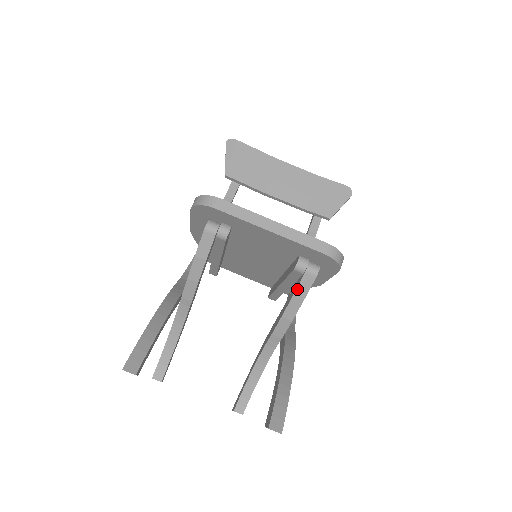
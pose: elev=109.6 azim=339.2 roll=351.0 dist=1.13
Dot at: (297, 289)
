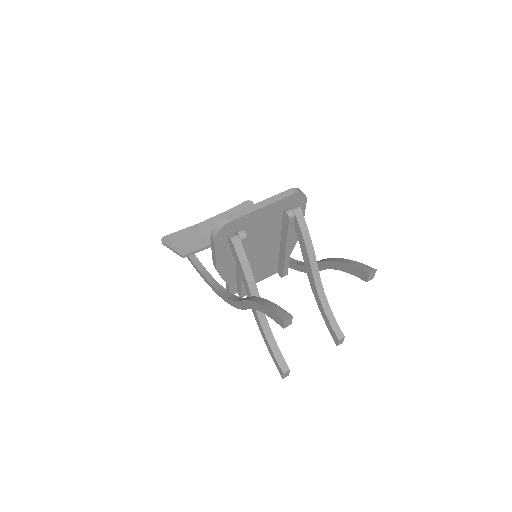
Dot at: (300, 227)
